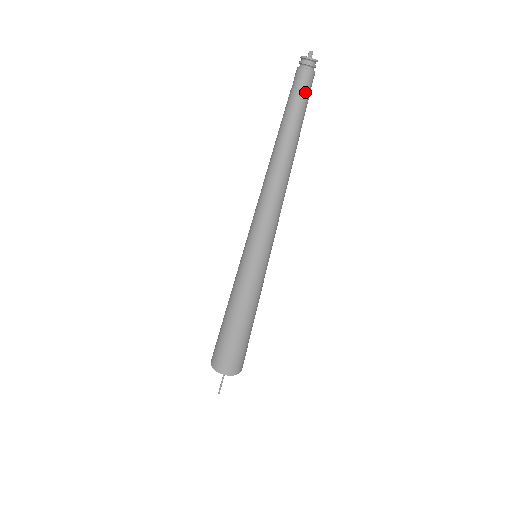
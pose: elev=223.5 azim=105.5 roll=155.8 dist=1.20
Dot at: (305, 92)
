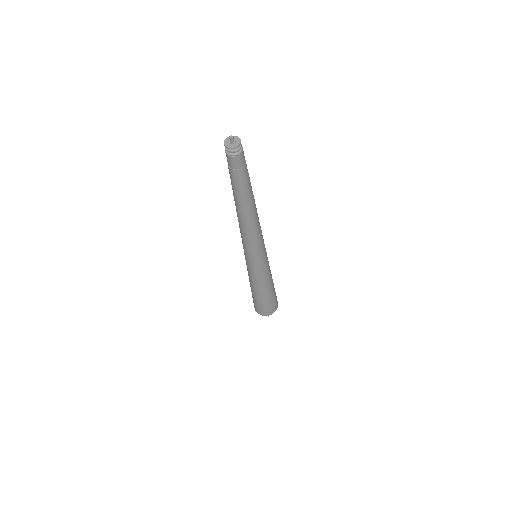
Dot at: (239, 170)
